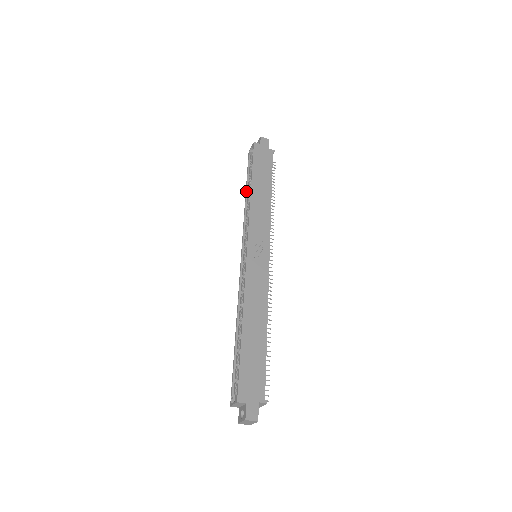
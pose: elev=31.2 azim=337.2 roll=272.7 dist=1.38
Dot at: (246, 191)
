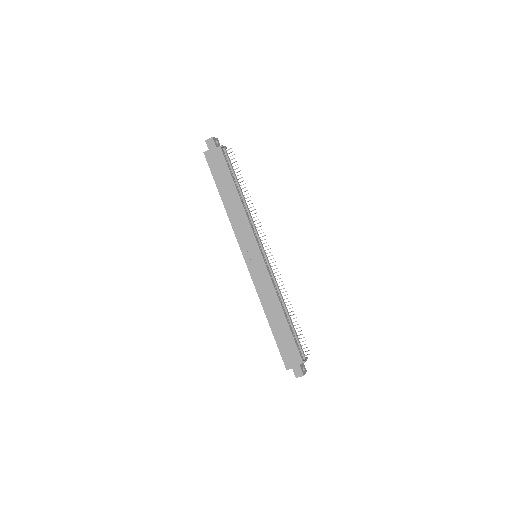
Dot at: occluded
